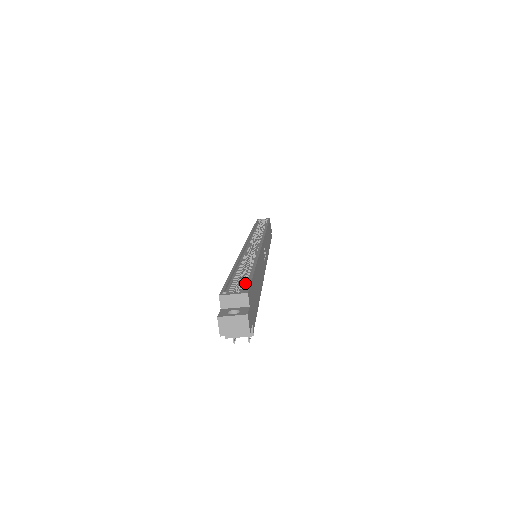
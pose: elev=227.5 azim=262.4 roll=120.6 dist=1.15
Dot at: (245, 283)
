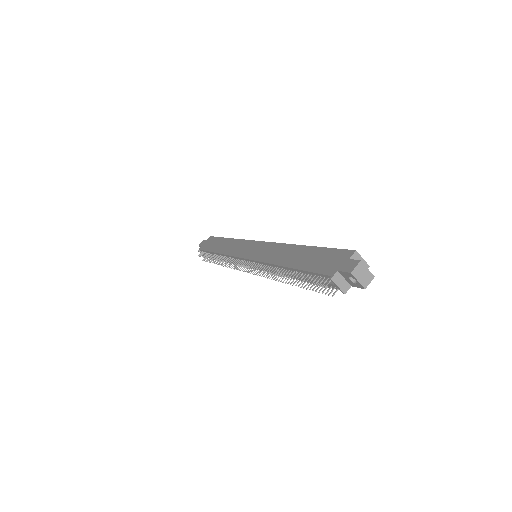
Dot at: occluded
